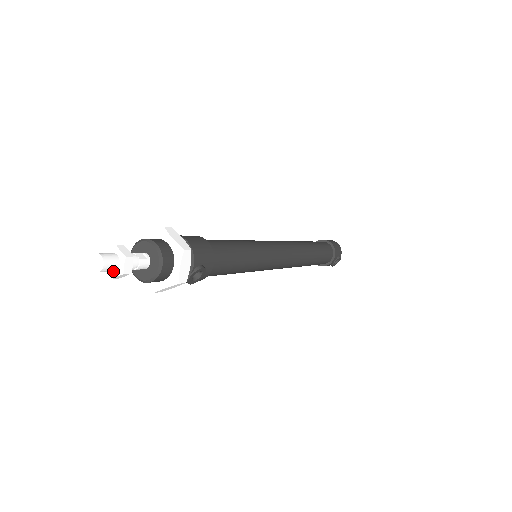
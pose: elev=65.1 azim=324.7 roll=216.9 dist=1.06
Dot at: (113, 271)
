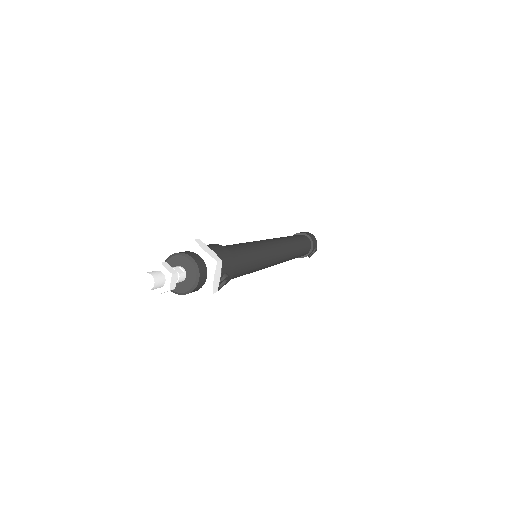
Dot at: (158, 288)
